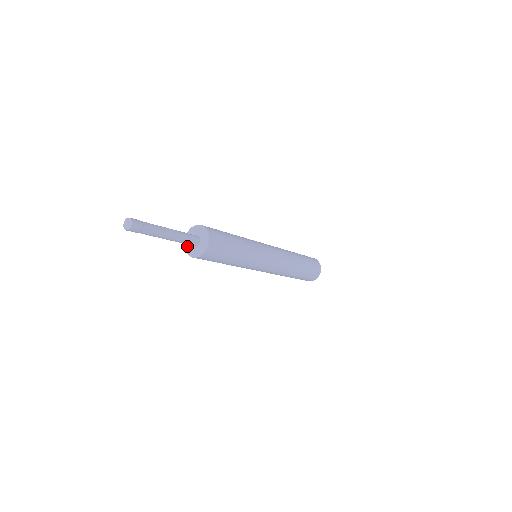
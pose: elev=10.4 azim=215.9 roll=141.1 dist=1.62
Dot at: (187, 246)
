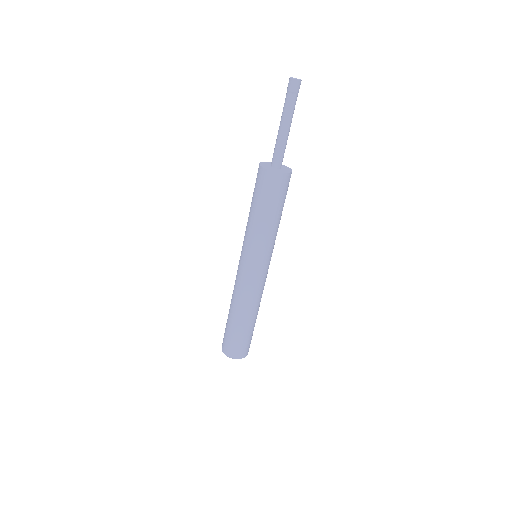
Dot at: (266, 167)
